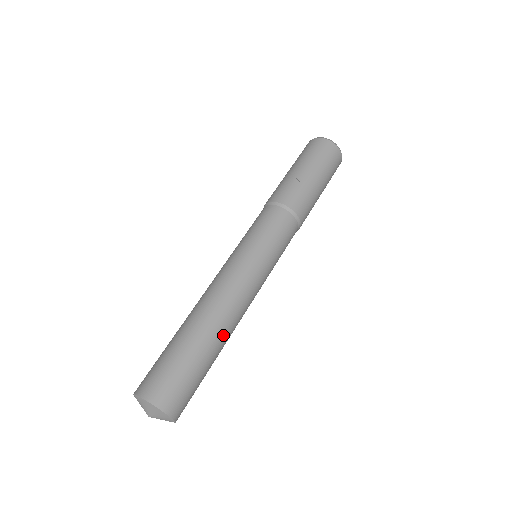
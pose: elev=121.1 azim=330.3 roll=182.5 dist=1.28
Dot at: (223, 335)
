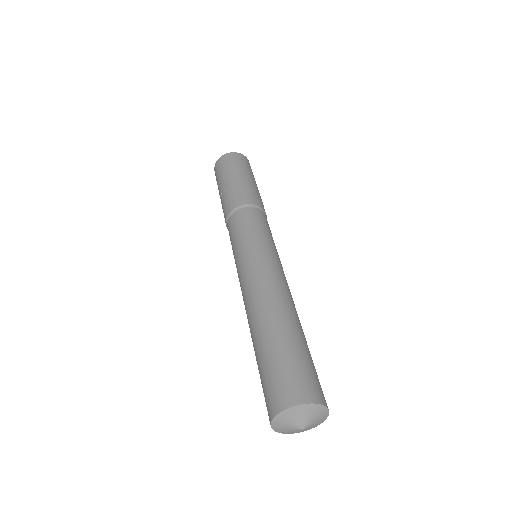
Dot at: (279, 313)
